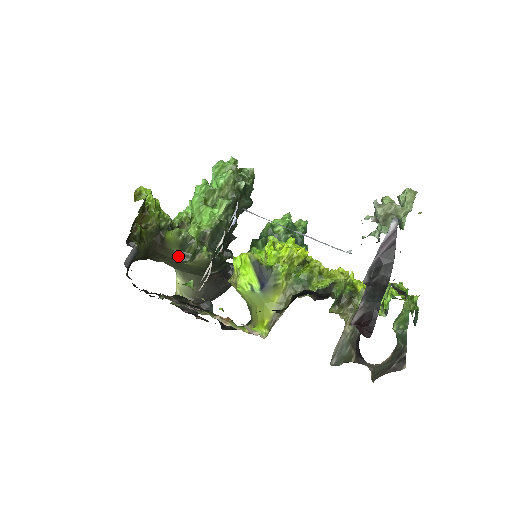
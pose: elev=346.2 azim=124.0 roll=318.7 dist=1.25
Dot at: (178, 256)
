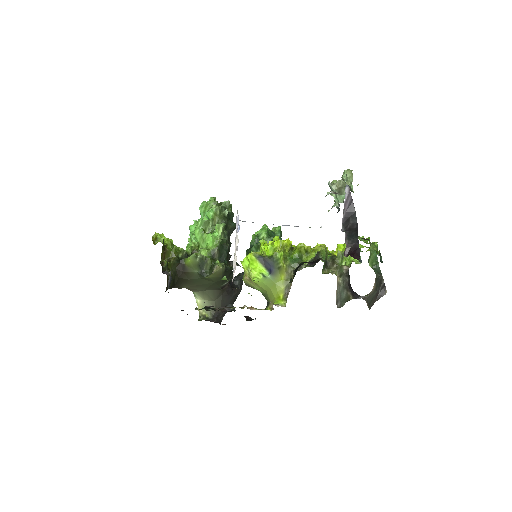
Dot at: (199, 275)
